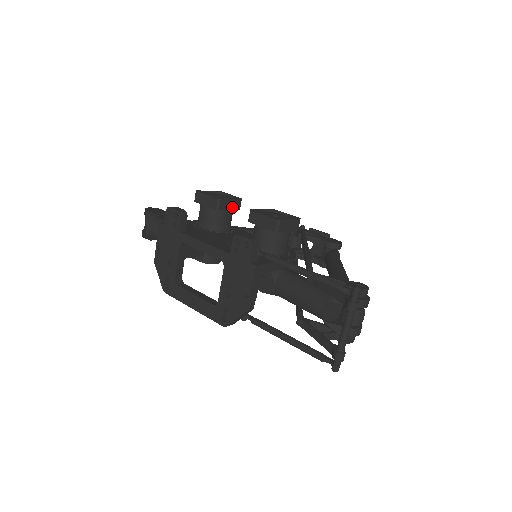
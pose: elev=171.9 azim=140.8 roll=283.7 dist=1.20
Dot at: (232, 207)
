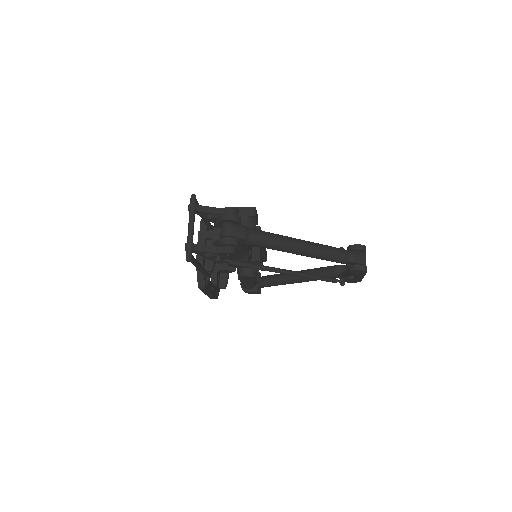
Dot at: occluded
